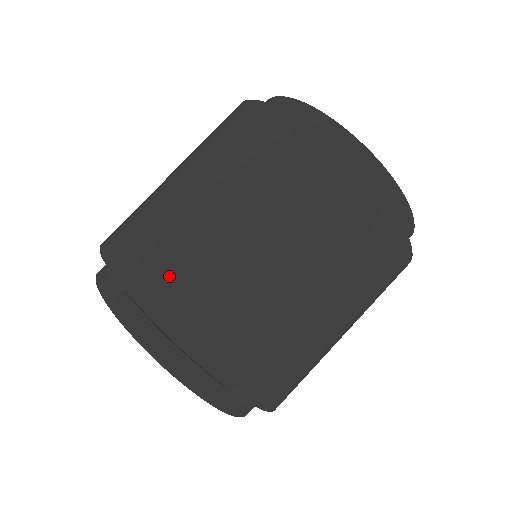
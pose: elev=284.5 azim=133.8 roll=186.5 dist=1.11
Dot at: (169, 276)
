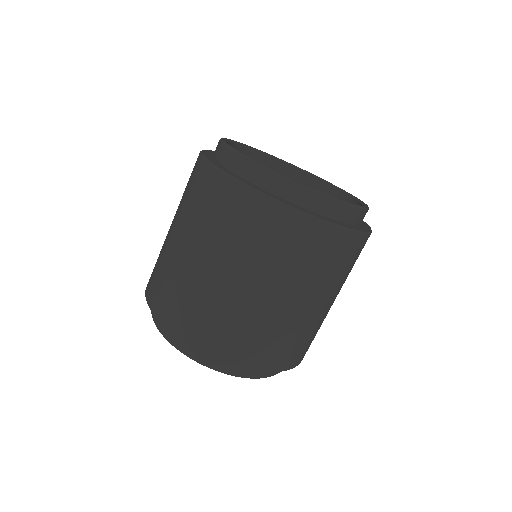
Dot at: (203, 325)
